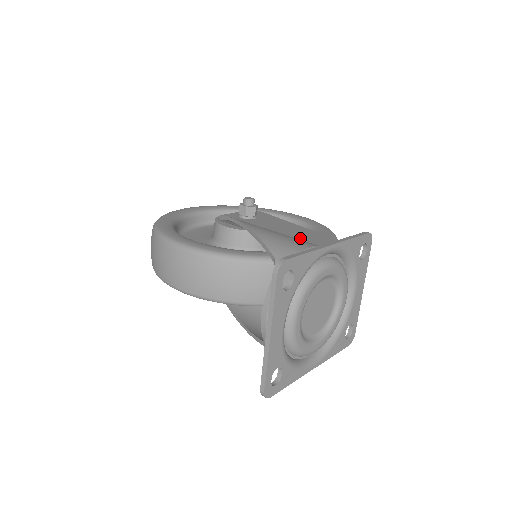
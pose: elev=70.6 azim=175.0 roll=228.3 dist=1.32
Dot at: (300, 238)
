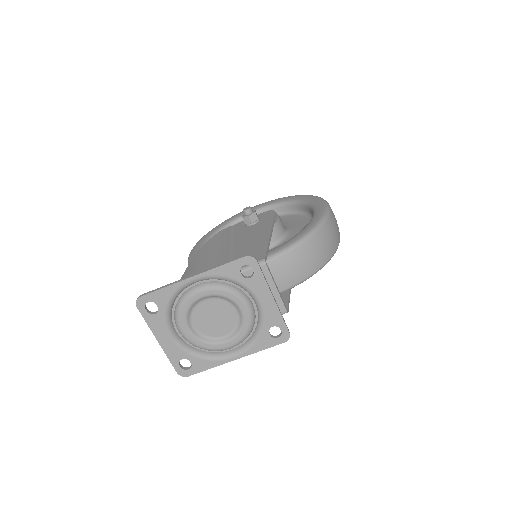
Dot at: (242, 251)
